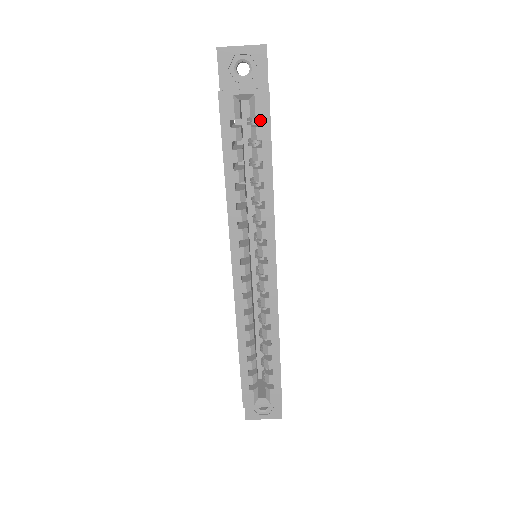
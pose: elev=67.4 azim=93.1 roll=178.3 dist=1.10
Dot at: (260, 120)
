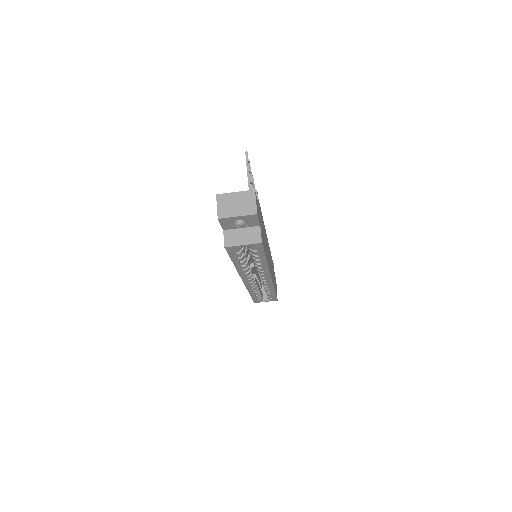
Dot at: occluded
